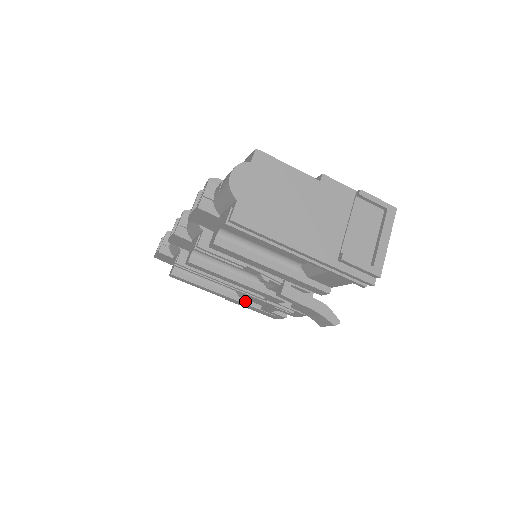
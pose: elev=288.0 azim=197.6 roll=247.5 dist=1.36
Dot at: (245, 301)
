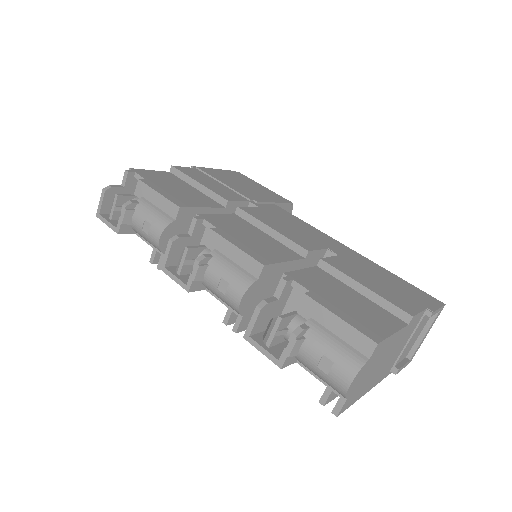
Dot at: occluded
